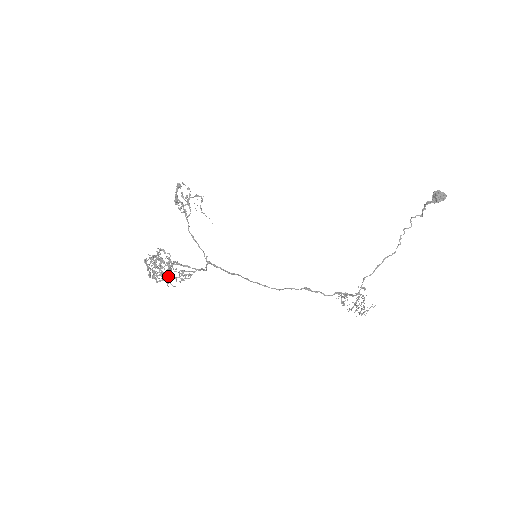
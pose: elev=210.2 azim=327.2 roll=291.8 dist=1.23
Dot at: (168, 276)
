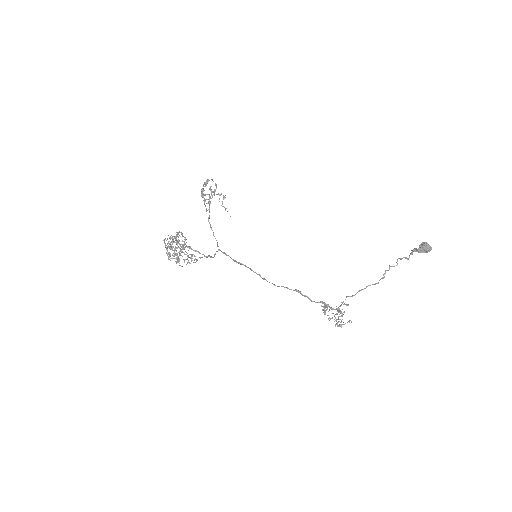
Dot at: (178, 257)
